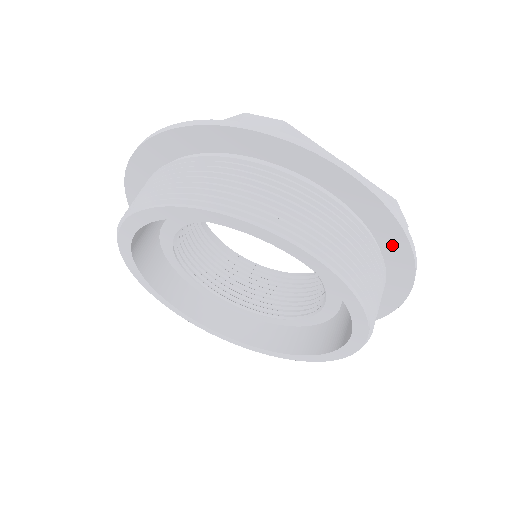
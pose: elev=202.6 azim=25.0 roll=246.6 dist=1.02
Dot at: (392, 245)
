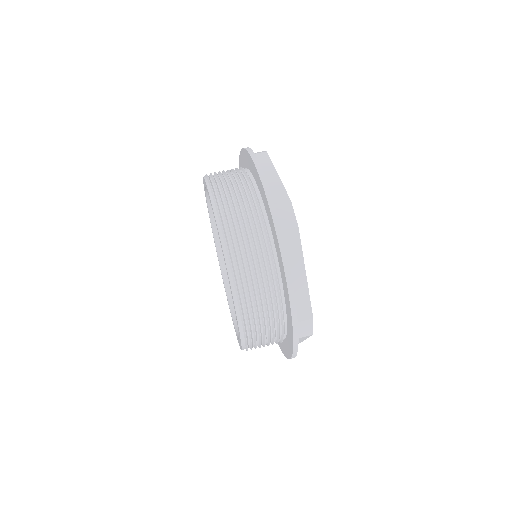
Dot at: (272, 227)
